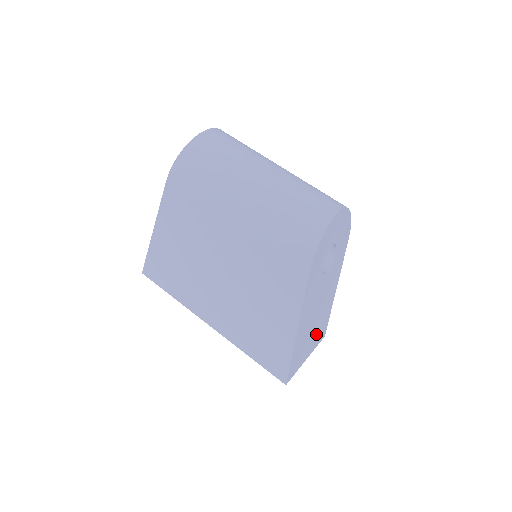
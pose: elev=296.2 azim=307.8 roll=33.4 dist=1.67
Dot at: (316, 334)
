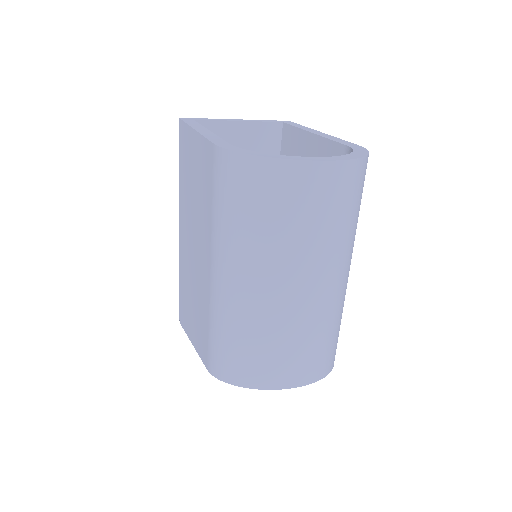
Dot at: occluded
